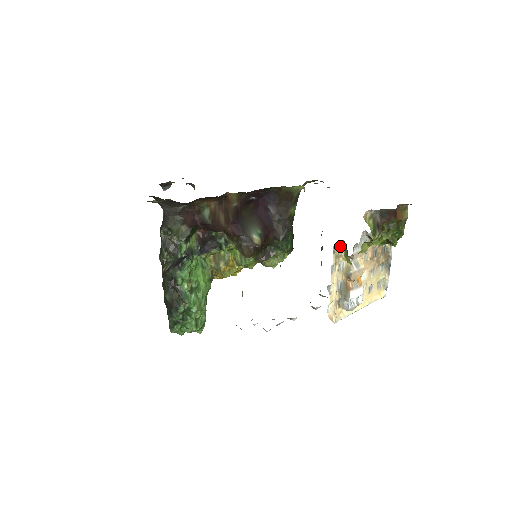
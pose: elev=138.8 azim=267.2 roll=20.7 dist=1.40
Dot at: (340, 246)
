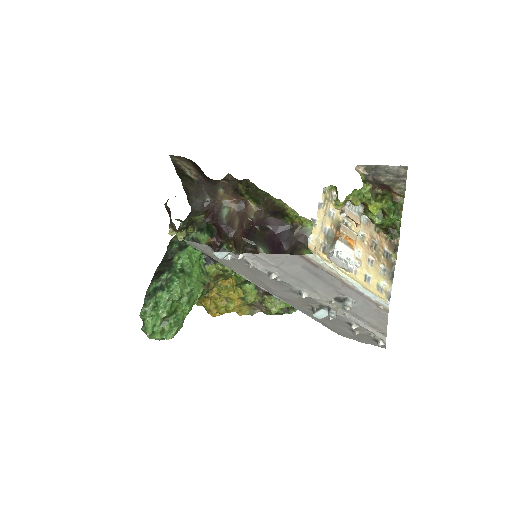
Dot at: (332, 194)
